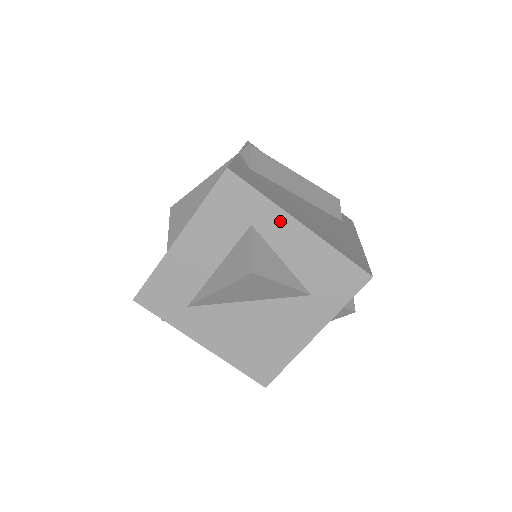
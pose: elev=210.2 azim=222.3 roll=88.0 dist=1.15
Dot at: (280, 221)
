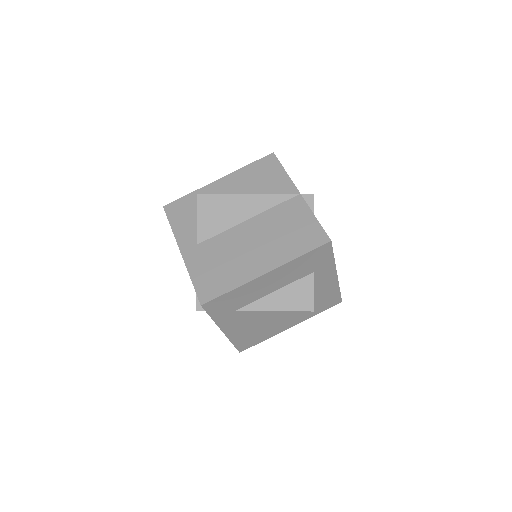
Dot at: (329, 272)
